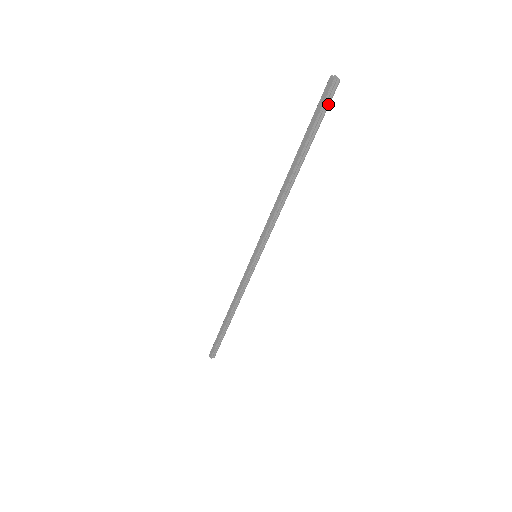
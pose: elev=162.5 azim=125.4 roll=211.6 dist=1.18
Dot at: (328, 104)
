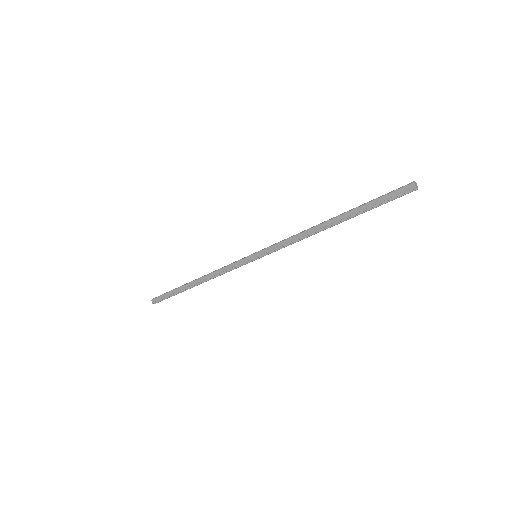
Dot at: (397, 197)
